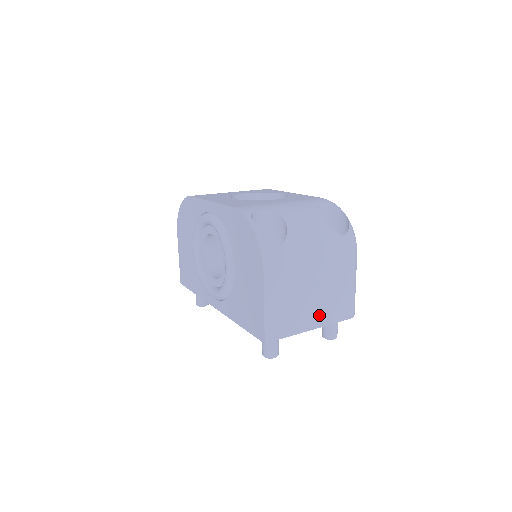
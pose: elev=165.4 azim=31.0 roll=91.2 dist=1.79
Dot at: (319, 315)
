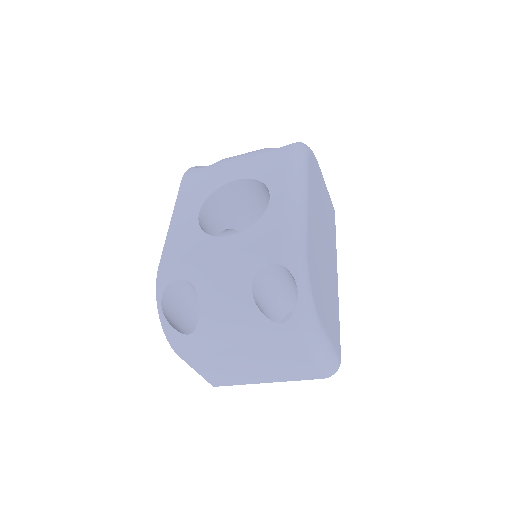
Dot at: (273, 376)
